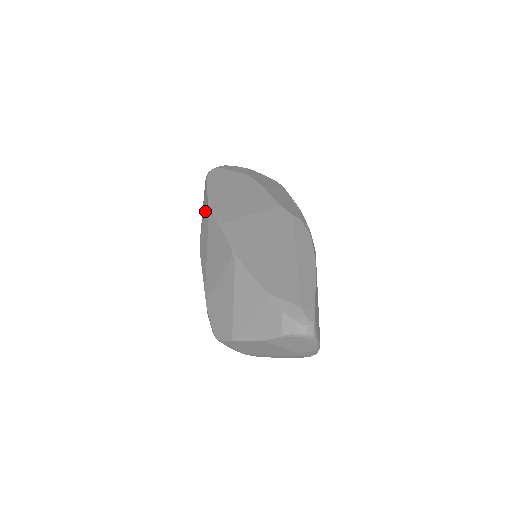
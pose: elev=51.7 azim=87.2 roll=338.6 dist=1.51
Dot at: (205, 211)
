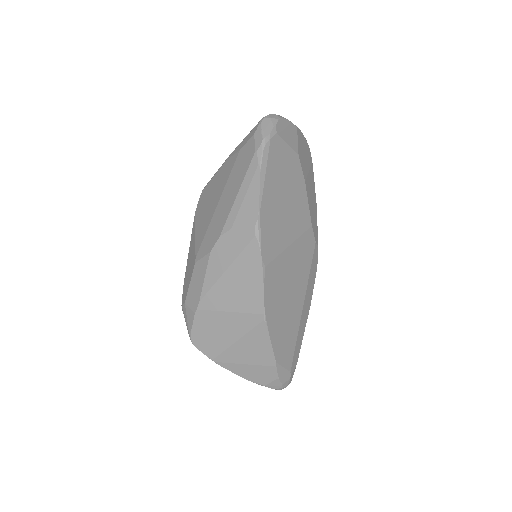
Dot at: (247, 224)
